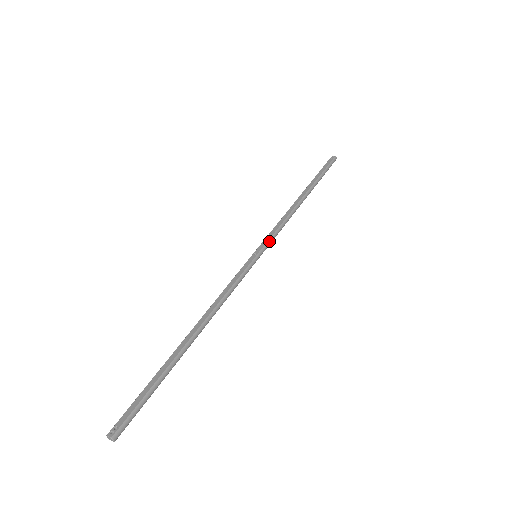
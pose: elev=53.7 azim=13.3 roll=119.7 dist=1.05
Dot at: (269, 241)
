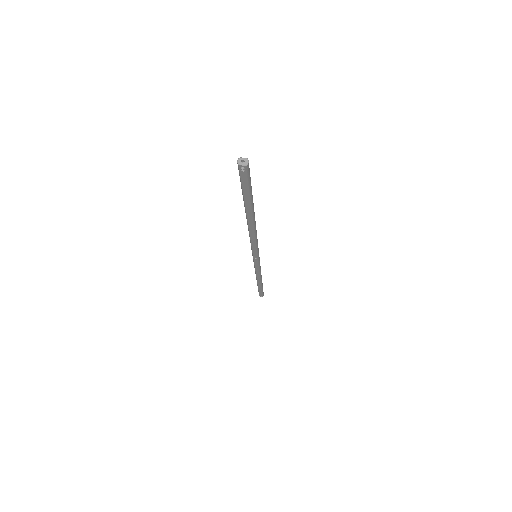
Dot at: occluded
